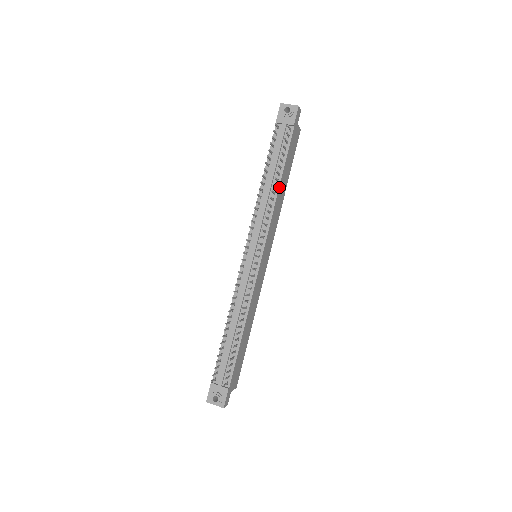
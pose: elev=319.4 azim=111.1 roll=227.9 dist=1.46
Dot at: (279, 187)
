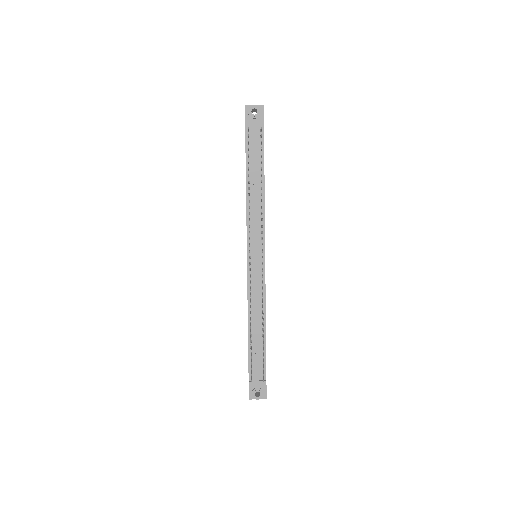
Dot at: (264, 187)
